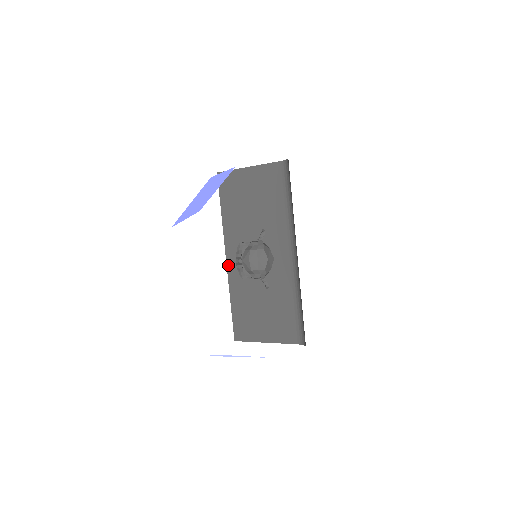
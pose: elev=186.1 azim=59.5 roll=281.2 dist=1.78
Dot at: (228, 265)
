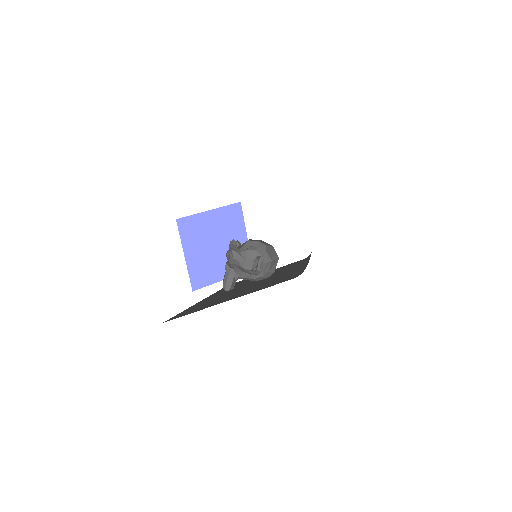
Dot at: (204, 299)
